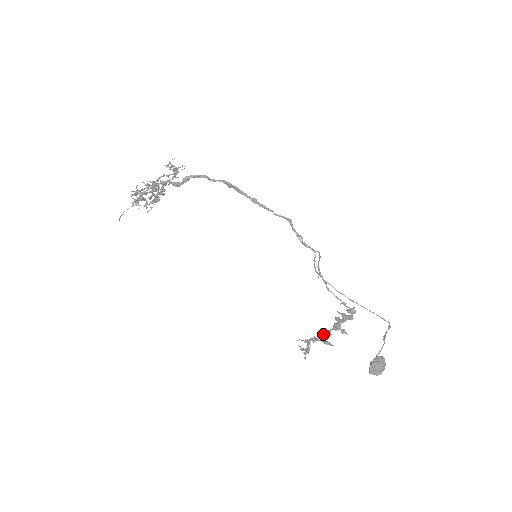
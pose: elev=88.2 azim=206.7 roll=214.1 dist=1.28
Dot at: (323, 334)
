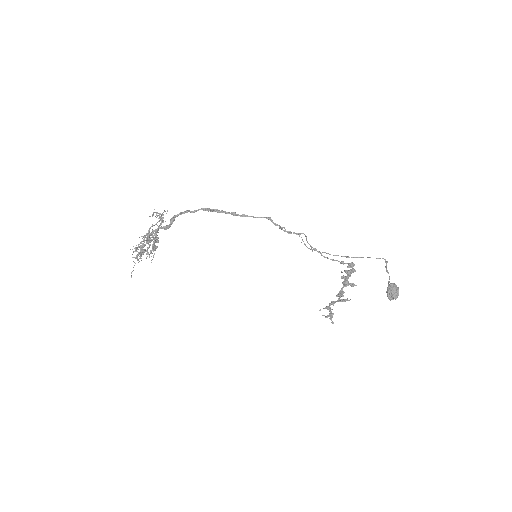
Dot at: (338, 295)
